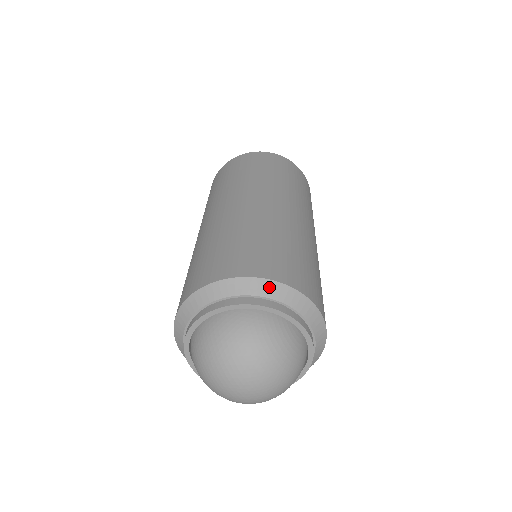
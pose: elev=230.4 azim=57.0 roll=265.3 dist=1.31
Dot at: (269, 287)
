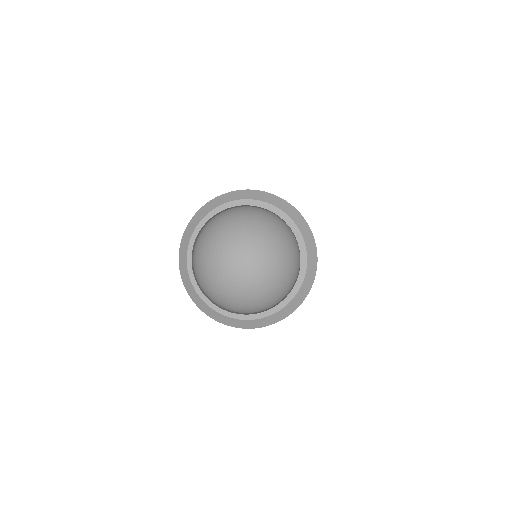
Dot at: (305, 227)
